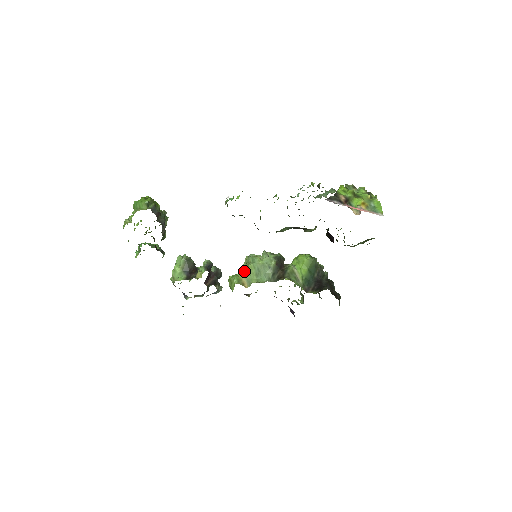
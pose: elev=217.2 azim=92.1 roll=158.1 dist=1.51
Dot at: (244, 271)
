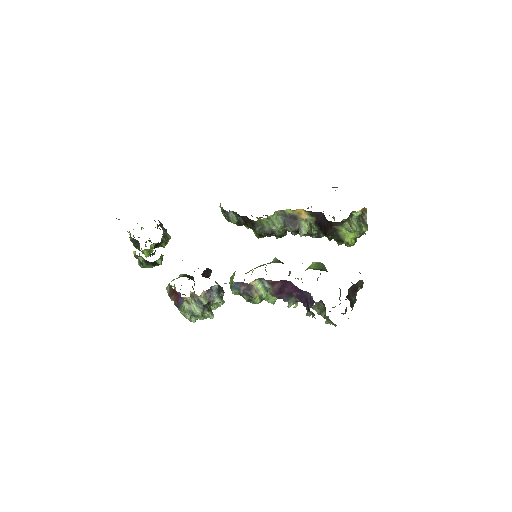
Dot at: (246, 273)
